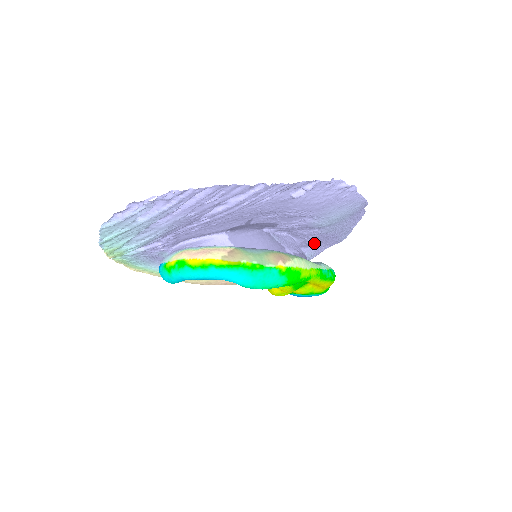
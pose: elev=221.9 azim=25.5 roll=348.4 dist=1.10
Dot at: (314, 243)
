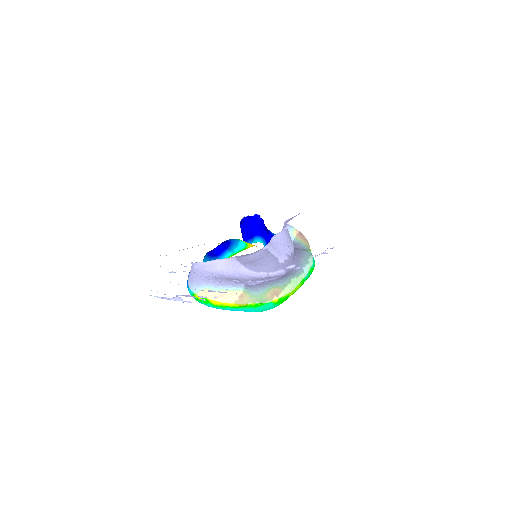
Dot at: occluded
